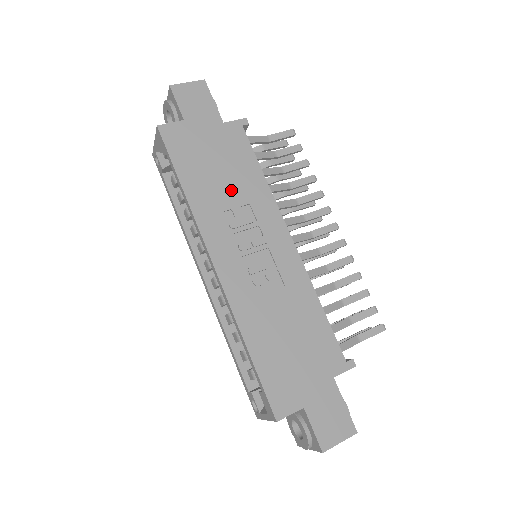
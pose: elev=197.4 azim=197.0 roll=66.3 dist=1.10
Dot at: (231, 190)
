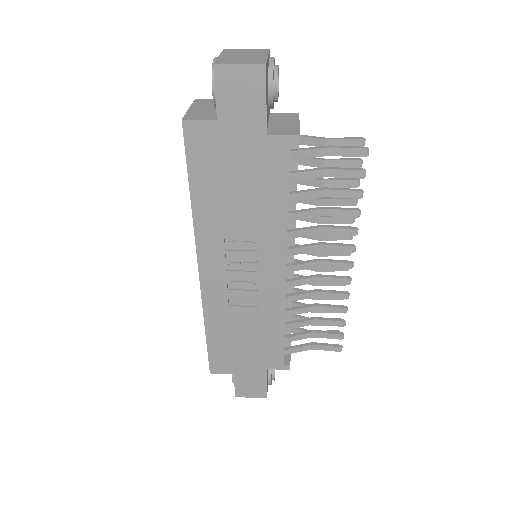
Dot at: (243, 214)
